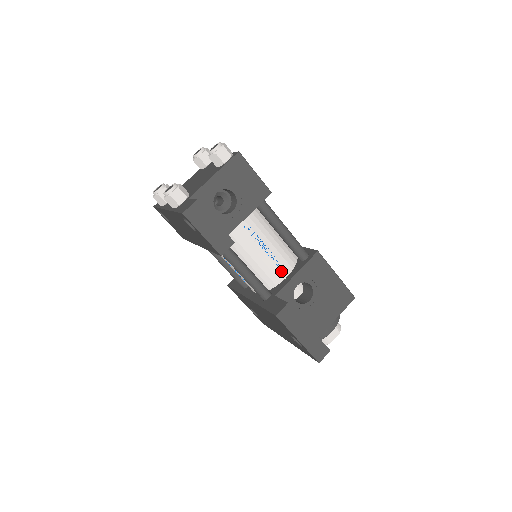
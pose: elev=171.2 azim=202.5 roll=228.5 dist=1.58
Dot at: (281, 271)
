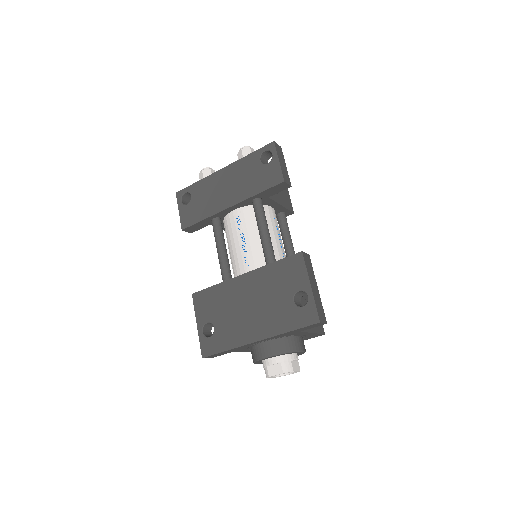
Dot at: occluded
